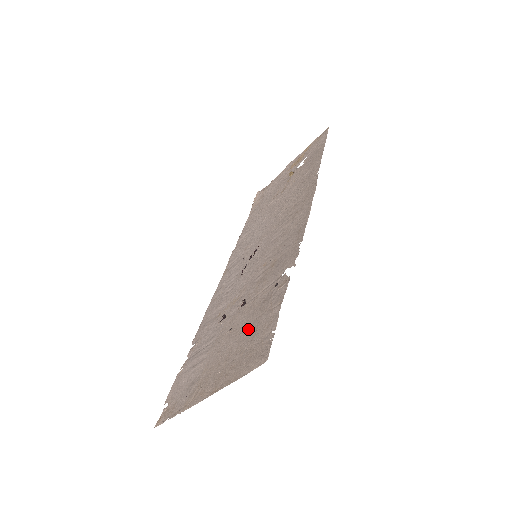
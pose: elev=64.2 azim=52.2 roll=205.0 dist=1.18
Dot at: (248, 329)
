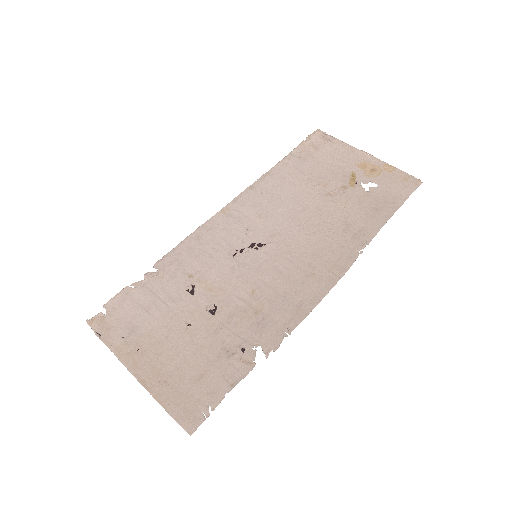
Dot at: (198, 361)
